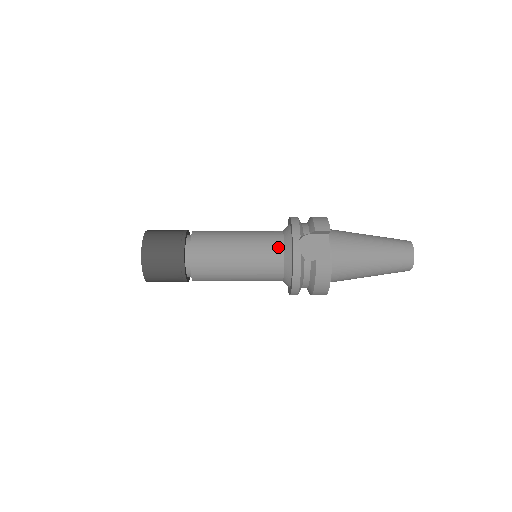
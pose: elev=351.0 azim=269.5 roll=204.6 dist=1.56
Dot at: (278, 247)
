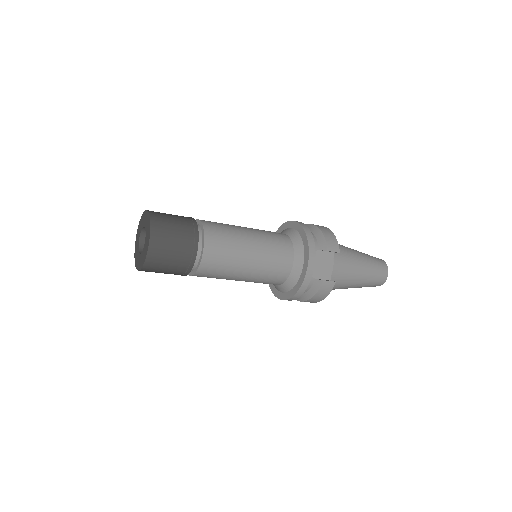
Dot at: (288, 259)
